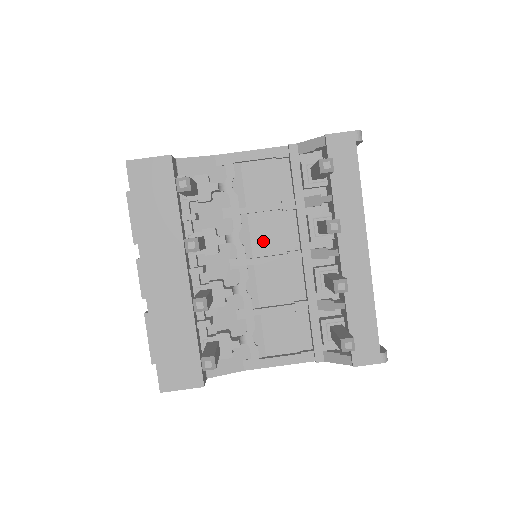
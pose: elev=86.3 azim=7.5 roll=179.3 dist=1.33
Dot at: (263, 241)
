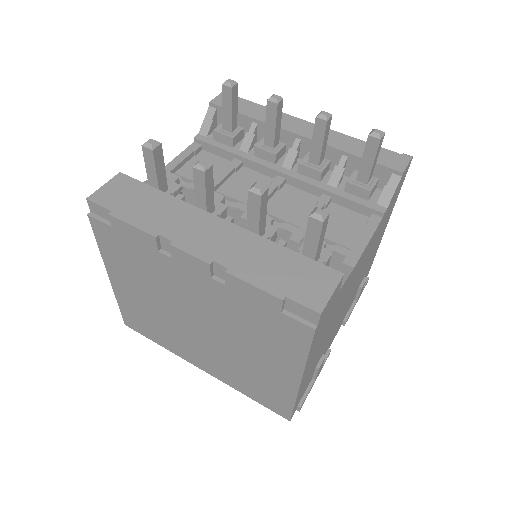
Dot at: (247, 195)
